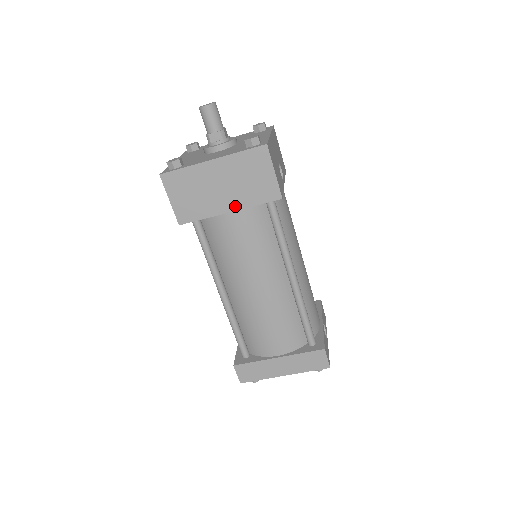
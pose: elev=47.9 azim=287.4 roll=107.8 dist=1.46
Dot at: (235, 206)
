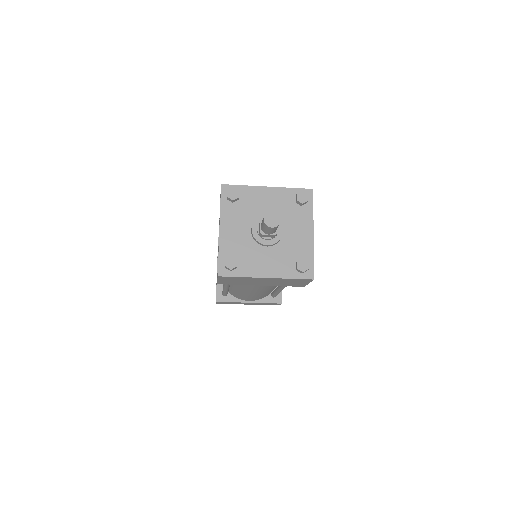
Dot at: (268, 285)
